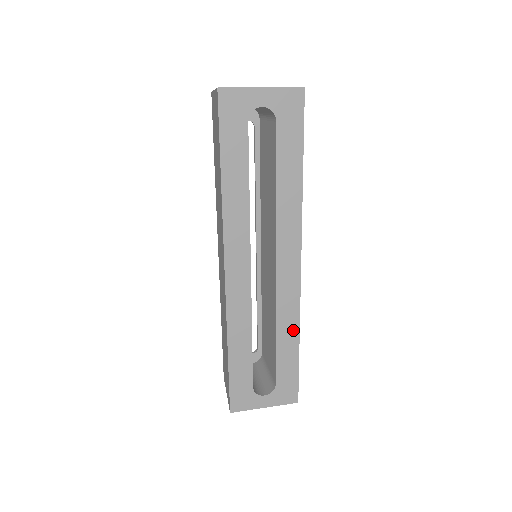
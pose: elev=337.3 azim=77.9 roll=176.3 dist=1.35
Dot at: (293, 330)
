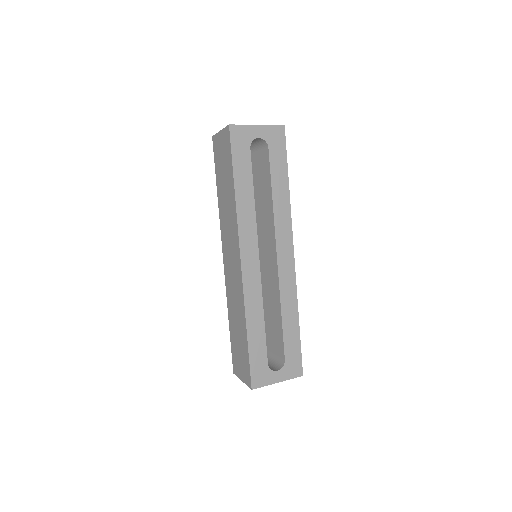
Dot at: (293, 310)
